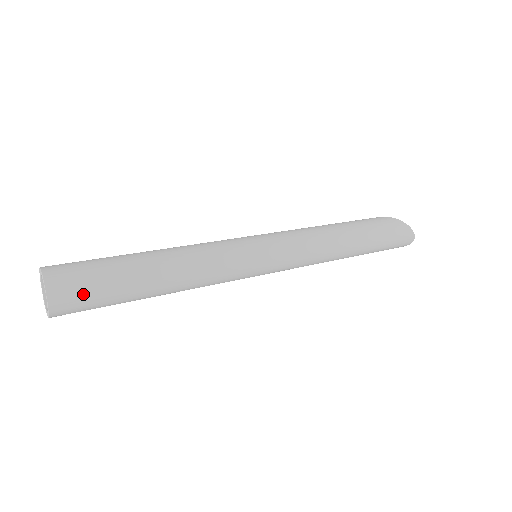
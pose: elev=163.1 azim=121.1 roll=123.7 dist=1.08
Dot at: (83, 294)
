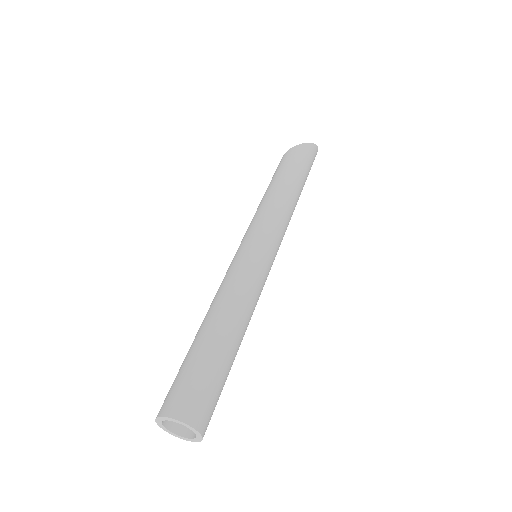
Dot at: (212, 404)
